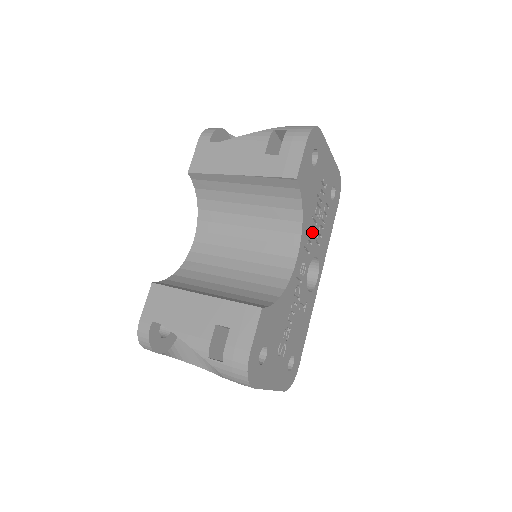
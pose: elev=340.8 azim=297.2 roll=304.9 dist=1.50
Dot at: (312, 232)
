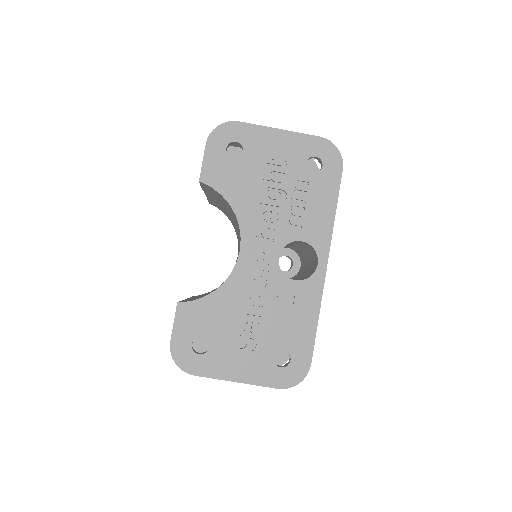
Dot at: (270, 218)
